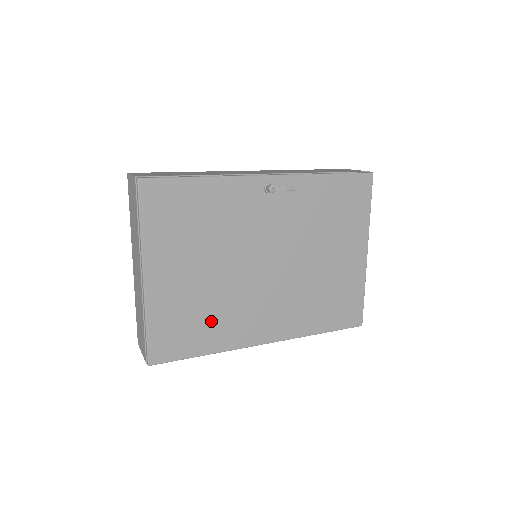
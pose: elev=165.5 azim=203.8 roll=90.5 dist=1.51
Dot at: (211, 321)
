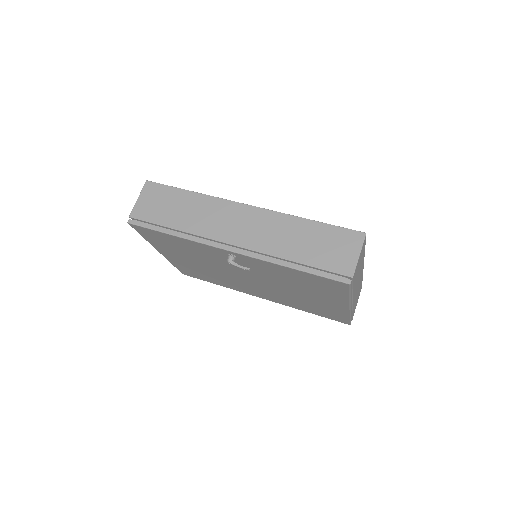
Dot at: (215, 278)
